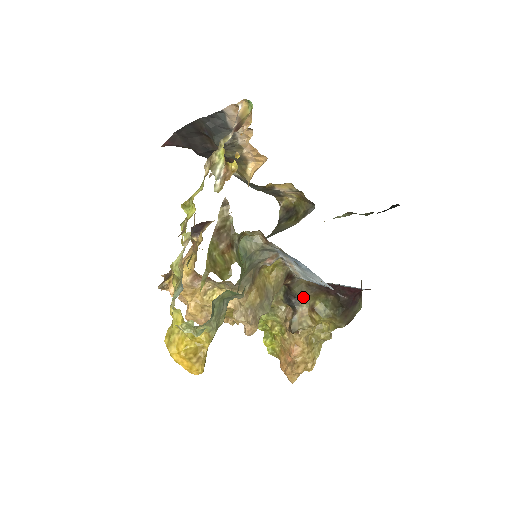
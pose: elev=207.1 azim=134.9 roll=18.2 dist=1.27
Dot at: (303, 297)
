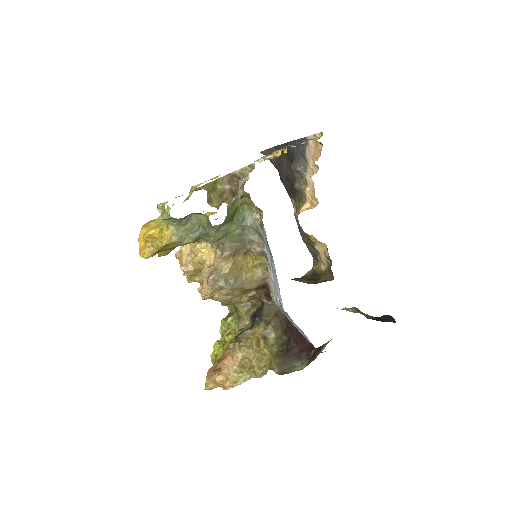
Dot at: (266, 321)
